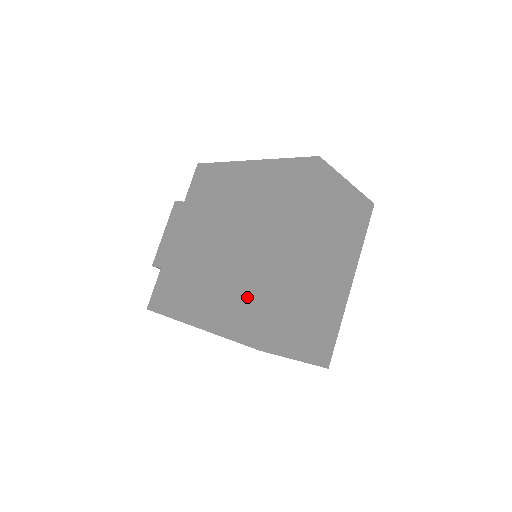
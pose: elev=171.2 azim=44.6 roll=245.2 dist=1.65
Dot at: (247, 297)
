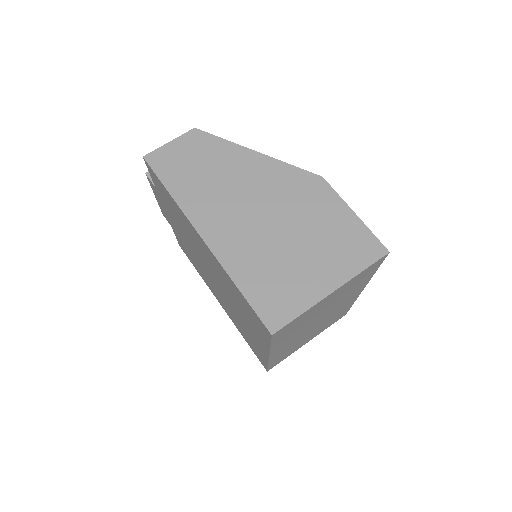
Dot at: (248, 338)
